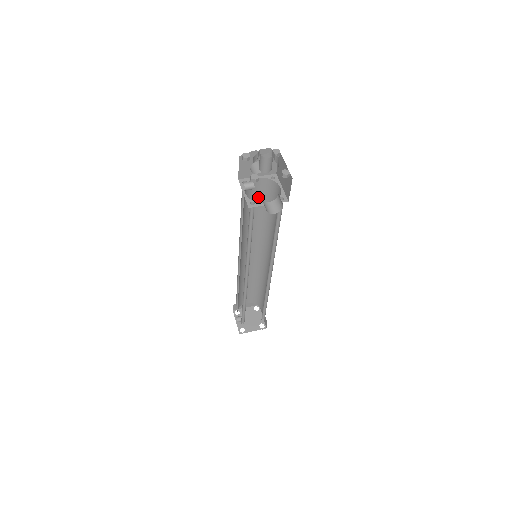
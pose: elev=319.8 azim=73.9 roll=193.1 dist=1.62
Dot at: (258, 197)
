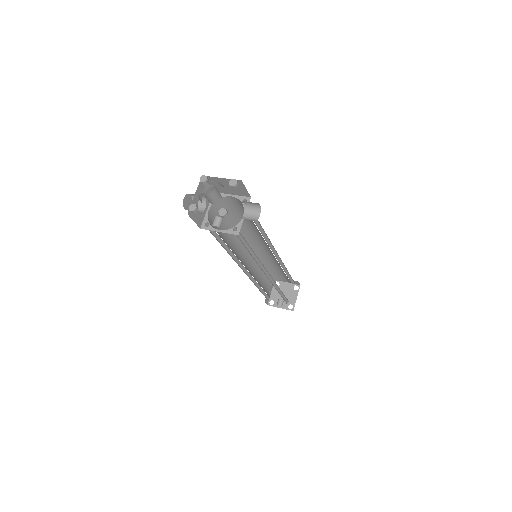
Dot at: occluded
